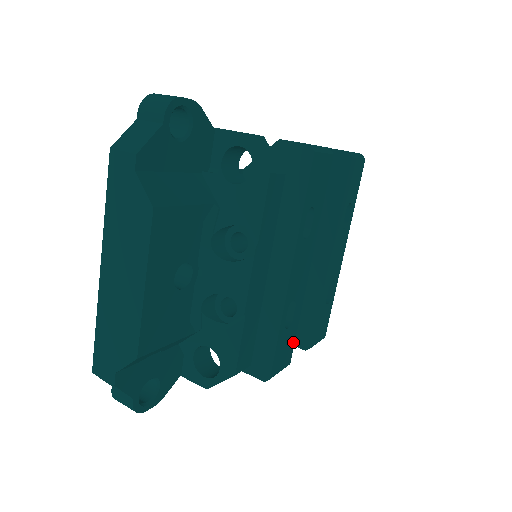
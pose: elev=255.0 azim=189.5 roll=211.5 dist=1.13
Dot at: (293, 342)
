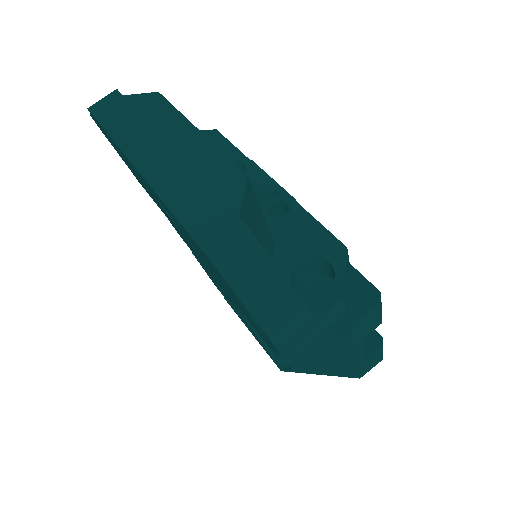
Dot at: occluded
